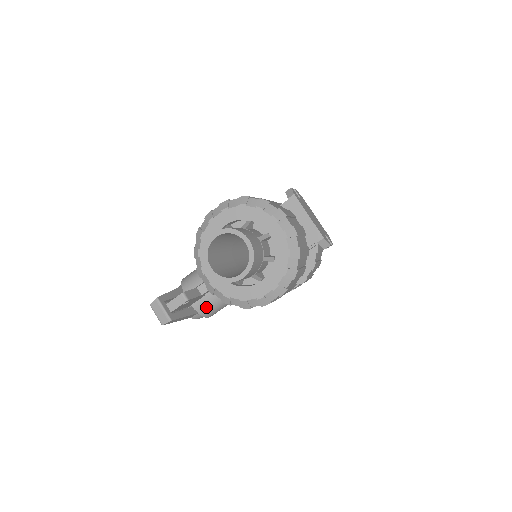
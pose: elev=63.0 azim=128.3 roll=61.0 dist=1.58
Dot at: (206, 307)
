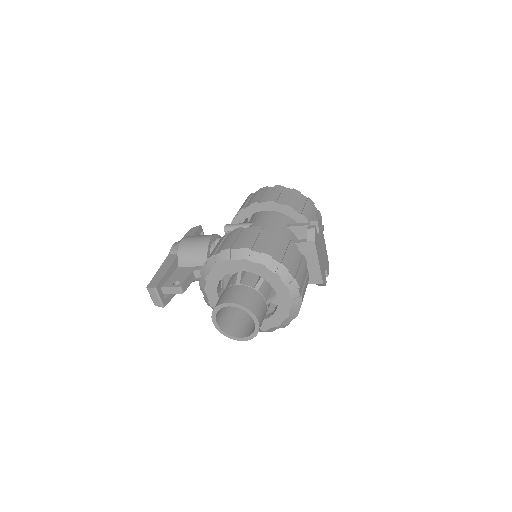
Dot at: (196, 280)
